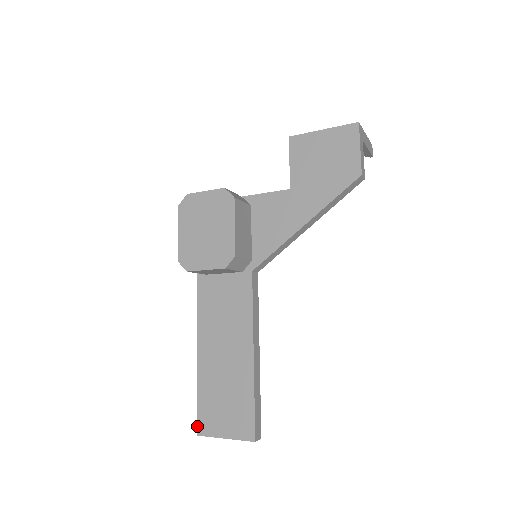
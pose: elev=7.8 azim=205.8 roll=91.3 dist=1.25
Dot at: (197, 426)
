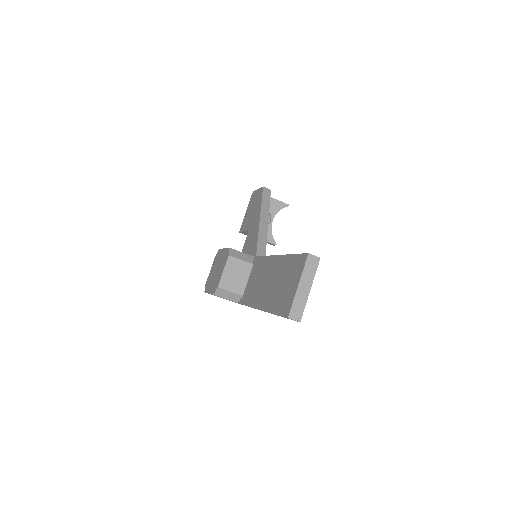
Dot at: occluded
